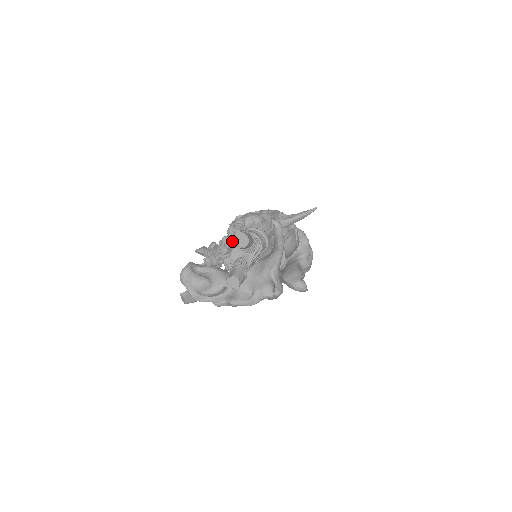
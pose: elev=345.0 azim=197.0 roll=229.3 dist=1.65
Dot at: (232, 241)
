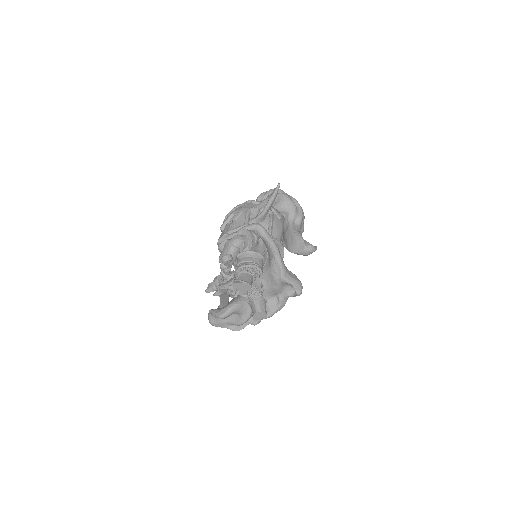
Dot at: occluded
